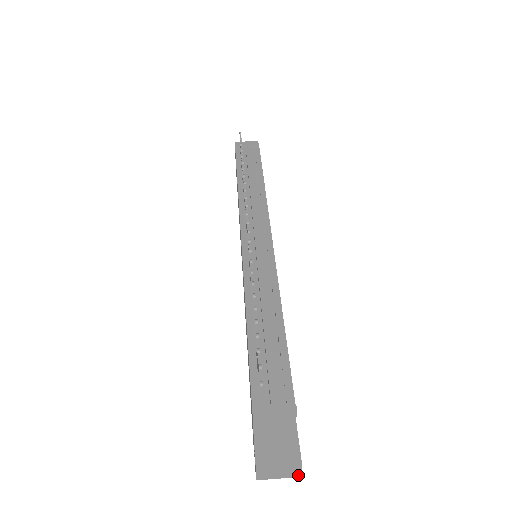
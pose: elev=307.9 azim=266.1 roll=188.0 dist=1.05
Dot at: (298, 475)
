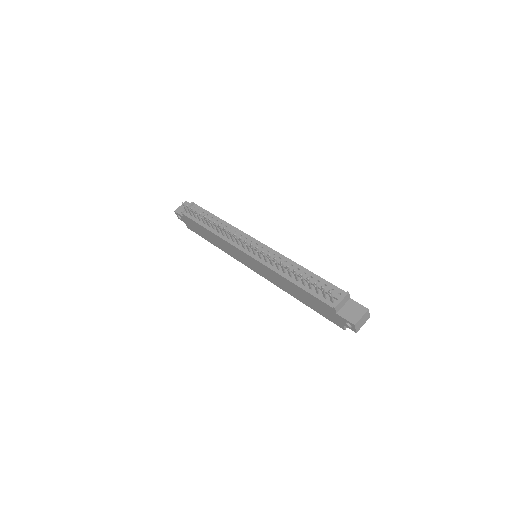
Dot at: (369, 317)
